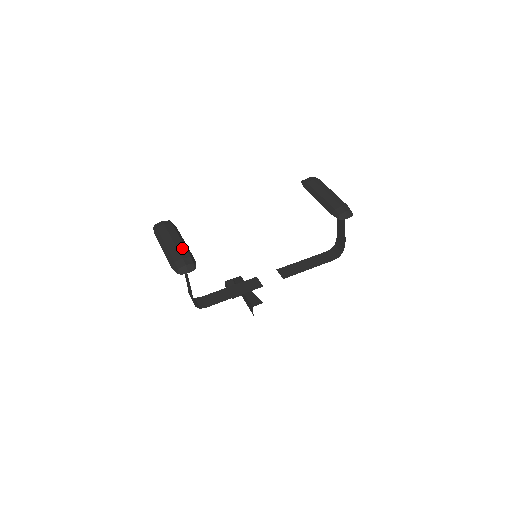
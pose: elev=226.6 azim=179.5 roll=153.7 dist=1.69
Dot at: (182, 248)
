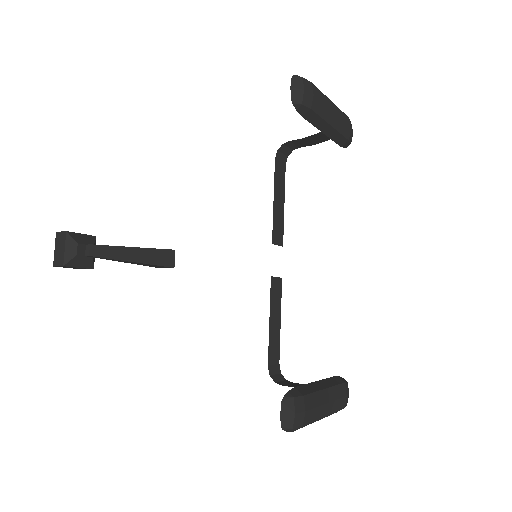
Dot at: (337, 392)
